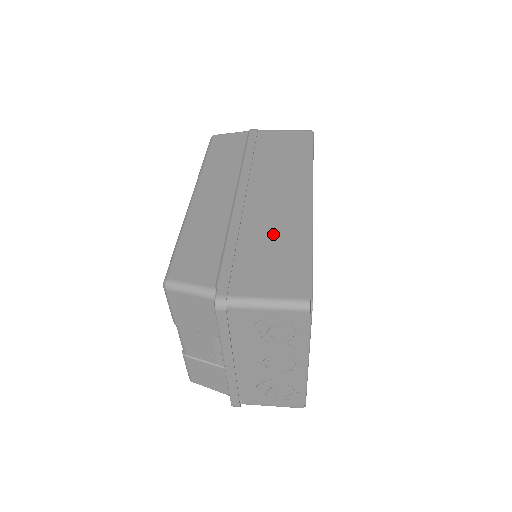
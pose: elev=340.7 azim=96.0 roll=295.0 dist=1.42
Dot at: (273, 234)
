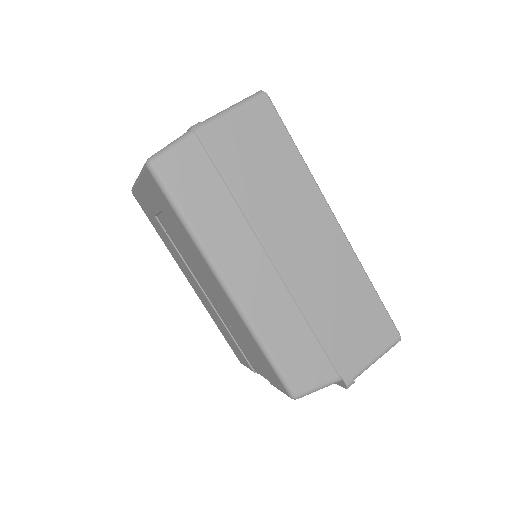
Dot at: (339, 293)
